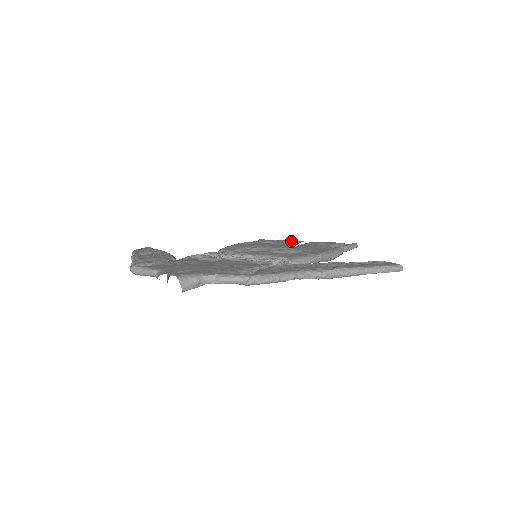
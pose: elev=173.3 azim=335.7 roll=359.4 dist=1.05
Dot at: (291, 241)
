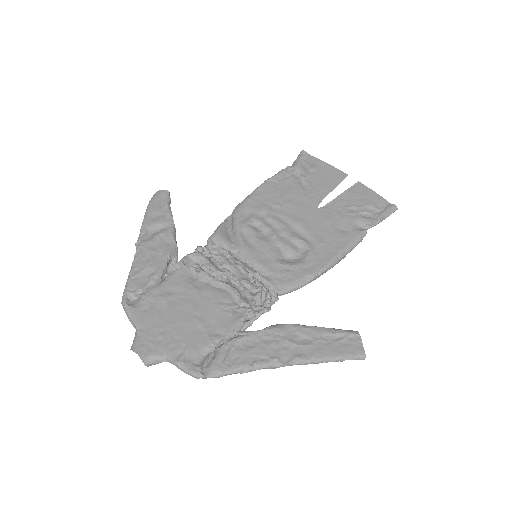
Dot at: (329, 176)
